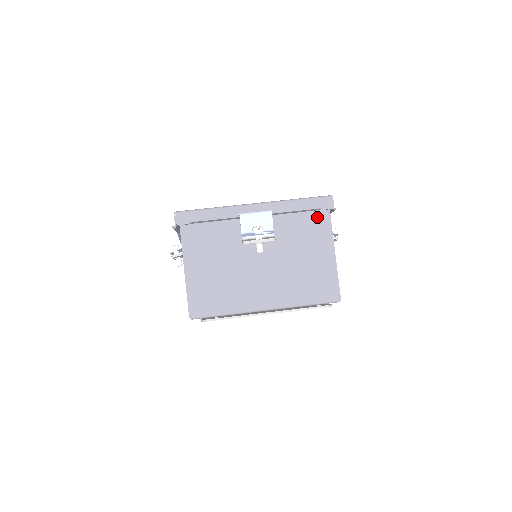
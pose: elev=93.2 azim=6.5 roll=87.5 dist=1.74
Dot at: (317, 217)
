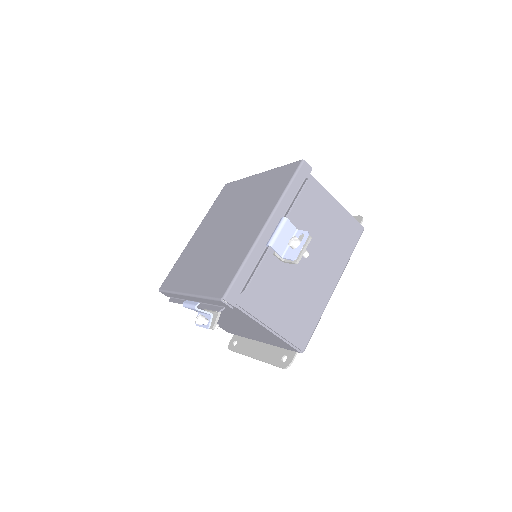
Dot at: occluded
